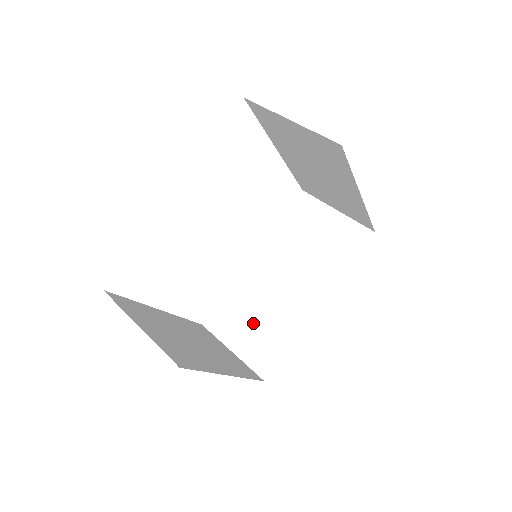
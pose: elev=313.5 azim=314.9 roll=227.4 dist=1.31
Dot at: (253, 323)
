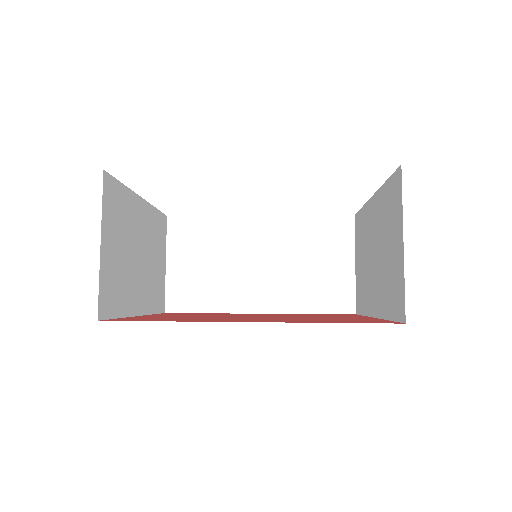
Dot at: (203, 264)
